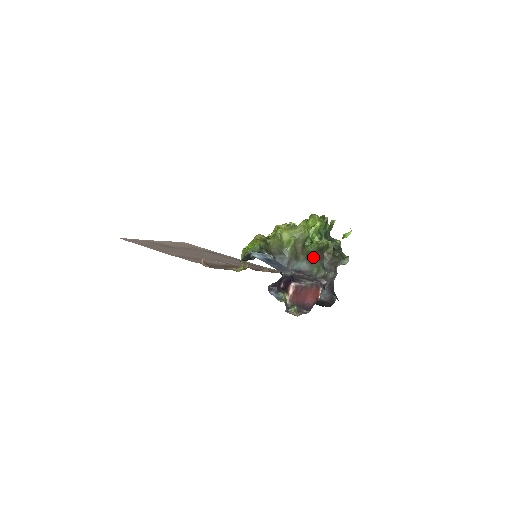
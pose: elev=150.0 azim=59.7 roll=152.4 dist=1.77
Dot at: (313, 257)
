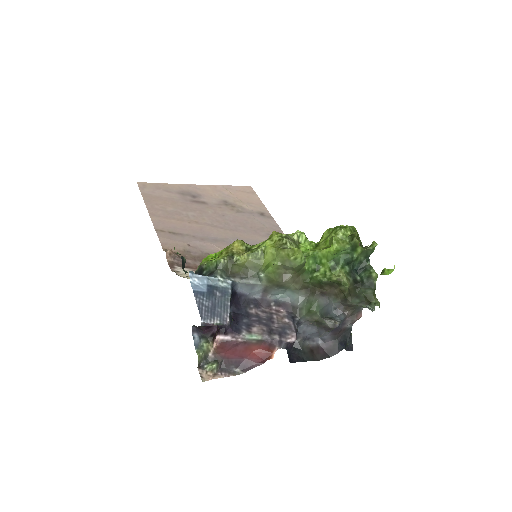
Dot at: (315, 289)
